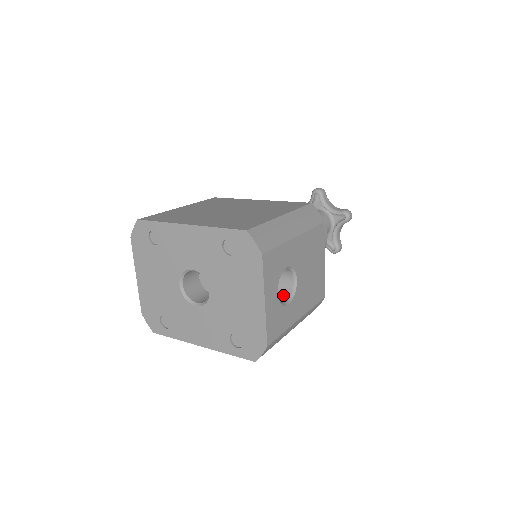
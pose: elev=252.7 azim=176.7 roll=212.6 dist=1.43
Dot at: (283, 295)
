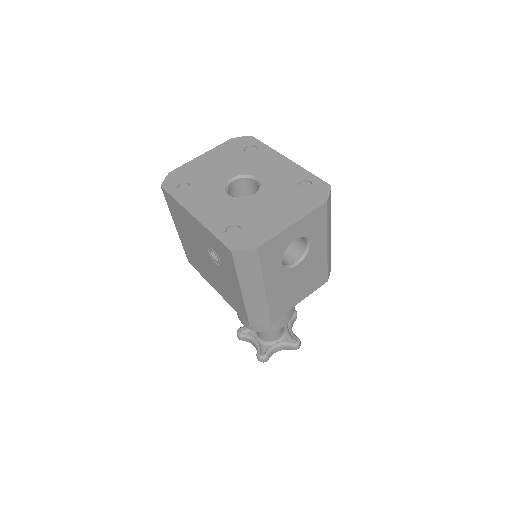
Dot at: occluded
